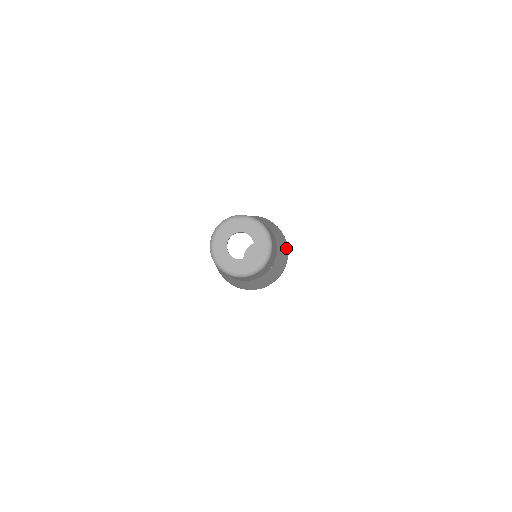
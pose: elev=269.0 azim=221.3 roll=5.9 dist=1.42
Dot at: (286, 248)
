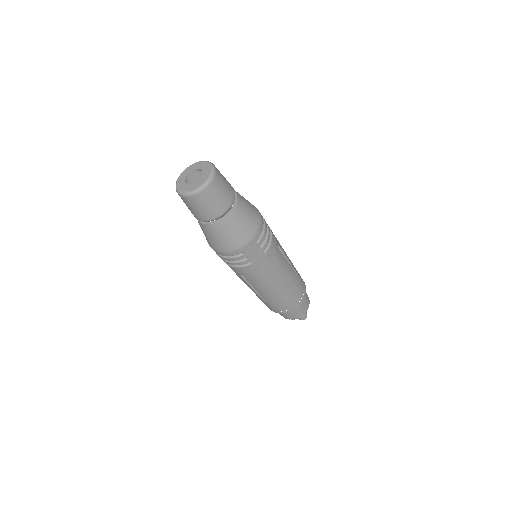
Dot at: (257, 221)
